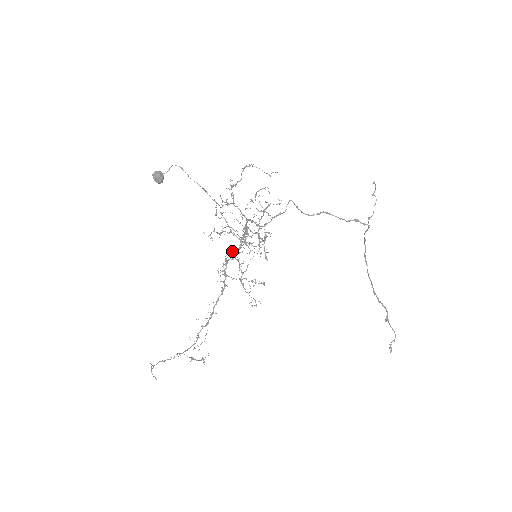
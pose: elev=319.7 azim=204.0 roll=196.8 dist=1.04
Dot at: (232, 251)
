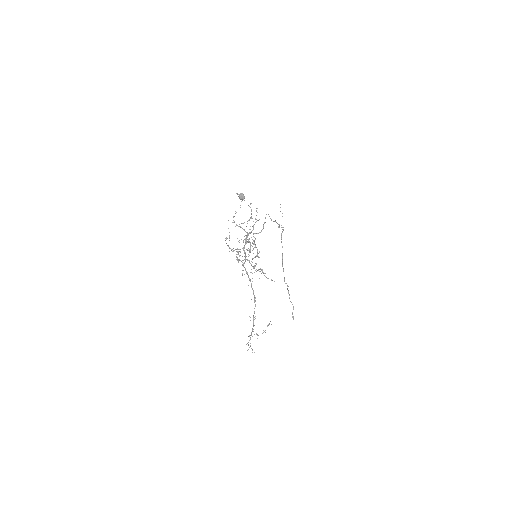
Dot at: (240, 260)
